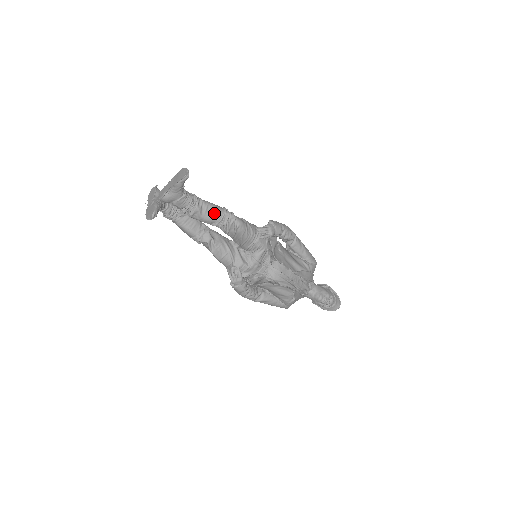
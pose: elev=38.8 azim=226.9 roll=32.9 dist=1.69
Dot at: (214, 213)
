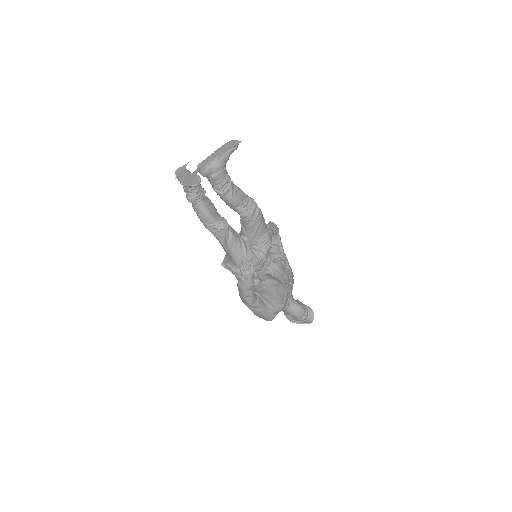
Dot at: (241, 196)
